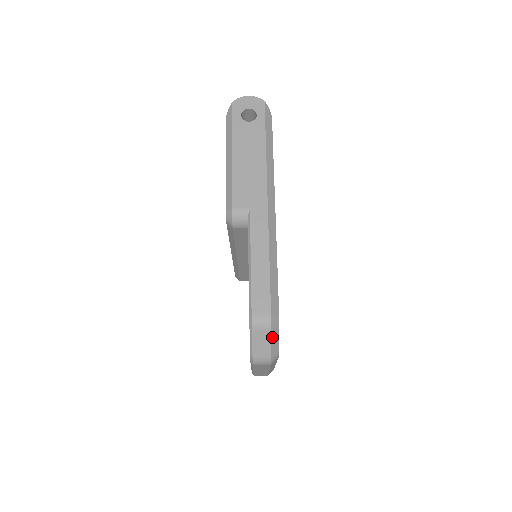
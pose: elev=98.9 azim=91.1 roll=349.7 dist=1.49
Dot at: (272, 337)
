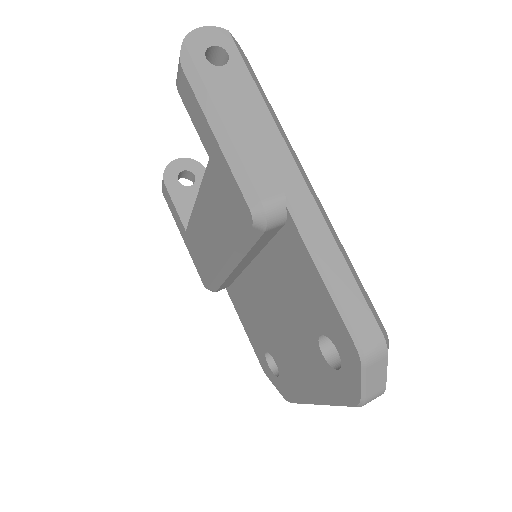
Dot at: (387, 362)
